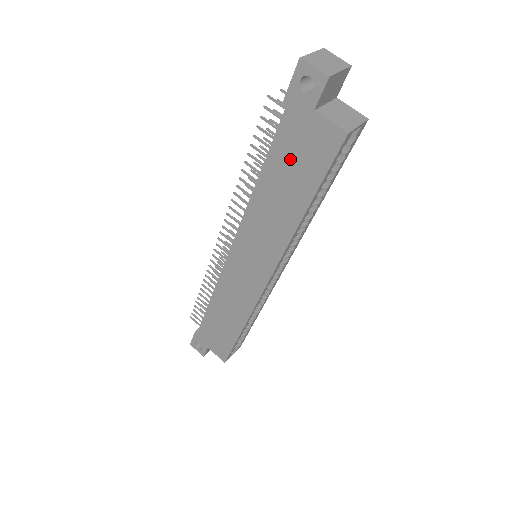
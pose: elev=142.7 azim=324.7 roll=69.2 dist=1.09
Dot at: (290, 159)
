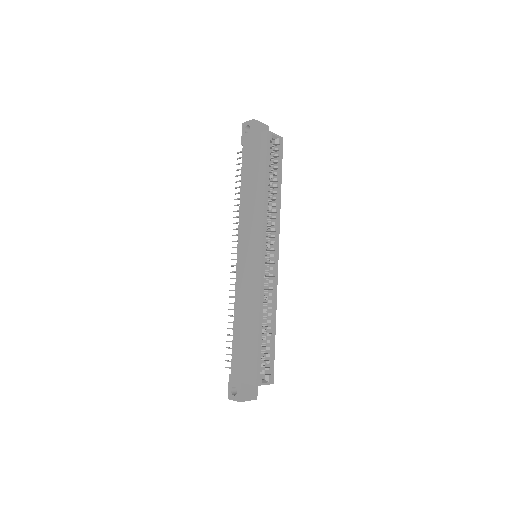
Dot at: (251, 165)
